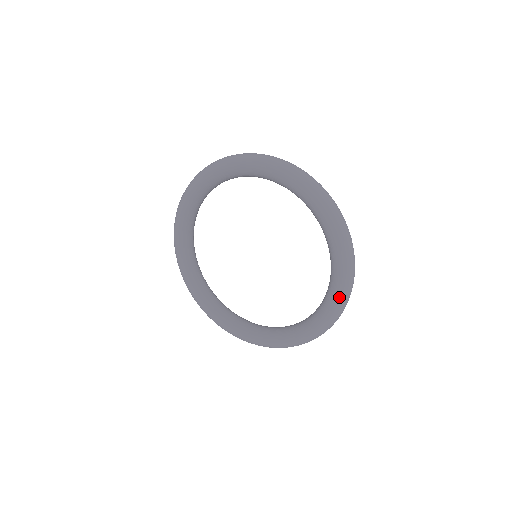
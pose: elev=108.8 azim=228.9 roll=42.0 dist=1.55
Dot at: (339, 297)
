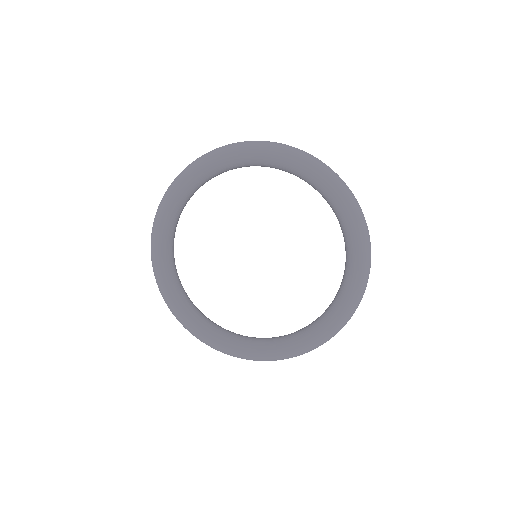
Dot at: (360, 236)
